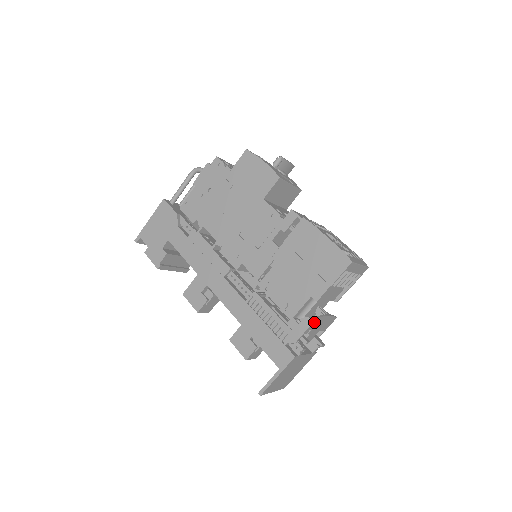
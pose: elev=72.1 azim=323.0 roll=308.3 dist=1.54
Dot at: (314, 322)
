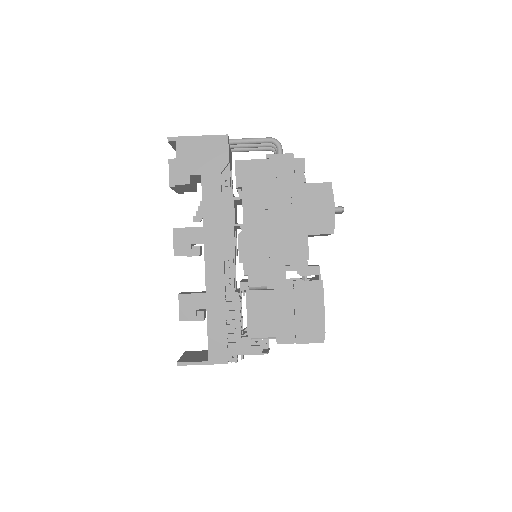
Dot at: (262, 353)
